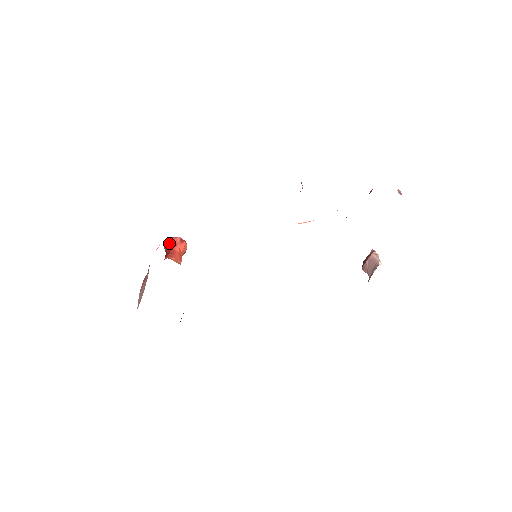
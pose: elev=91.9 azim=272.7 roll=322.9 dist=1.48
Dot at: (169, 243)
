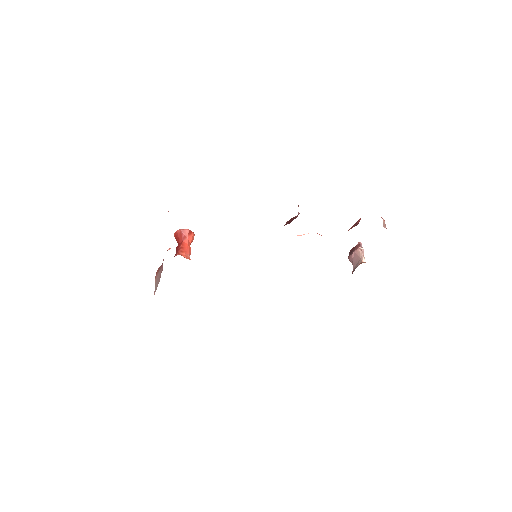
Dot at: (179, 235)
